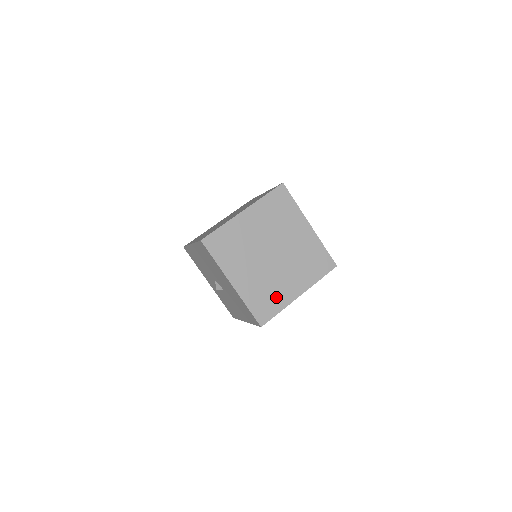
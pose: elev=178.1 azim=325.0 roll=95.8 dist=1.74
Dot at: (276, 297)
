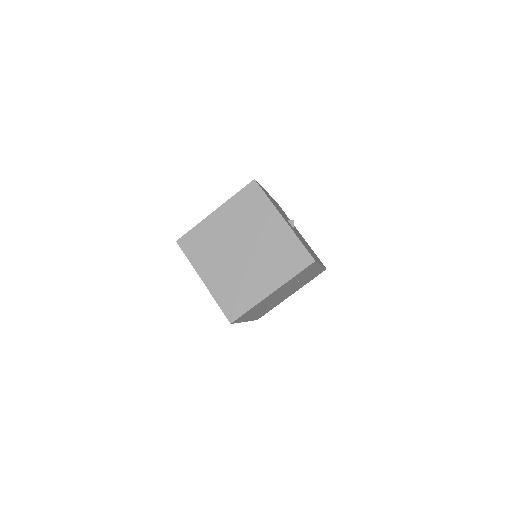
Dot at: (246, 294)
